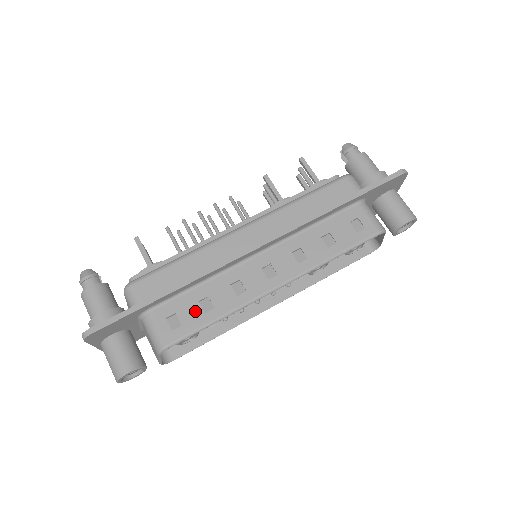
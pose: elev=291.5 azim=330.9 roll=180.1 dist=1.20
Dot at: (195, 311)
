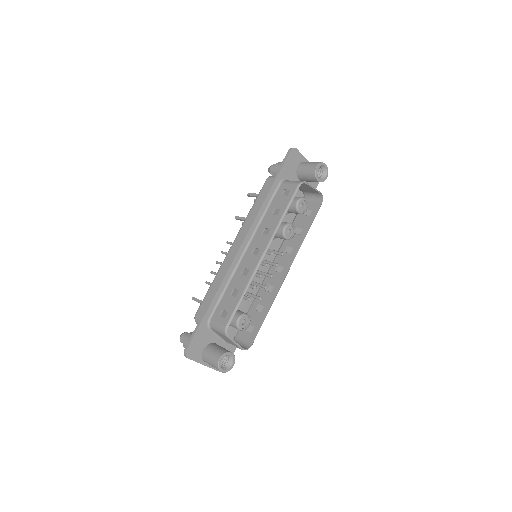
Dot at: (231, 300)
